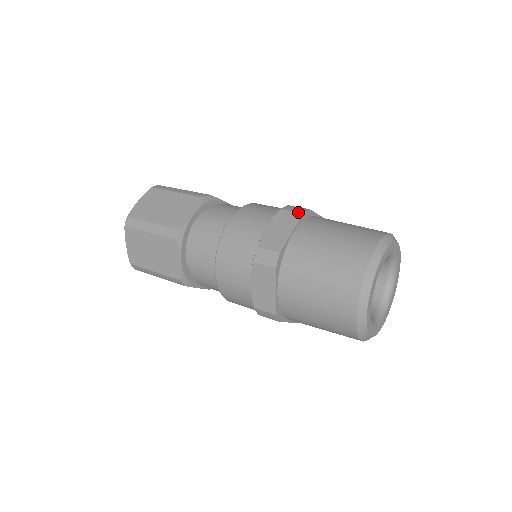
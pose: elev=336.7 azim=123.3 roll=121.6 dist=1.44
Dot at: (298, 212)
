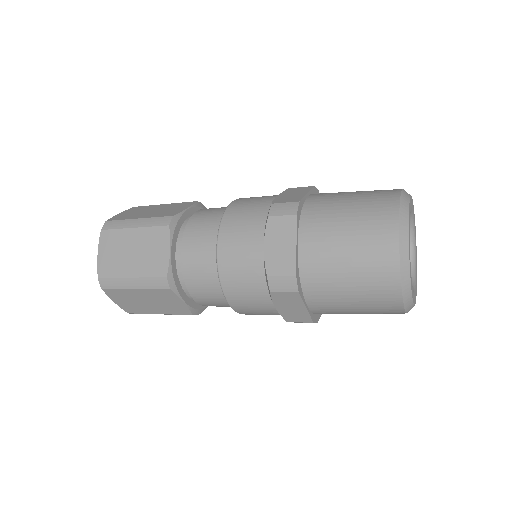
Dot at: (290, 215)
